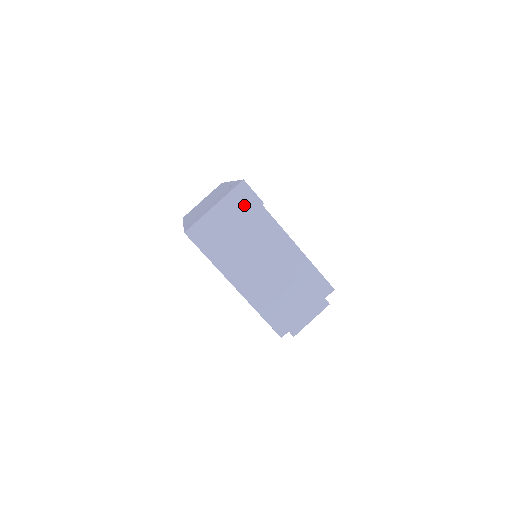
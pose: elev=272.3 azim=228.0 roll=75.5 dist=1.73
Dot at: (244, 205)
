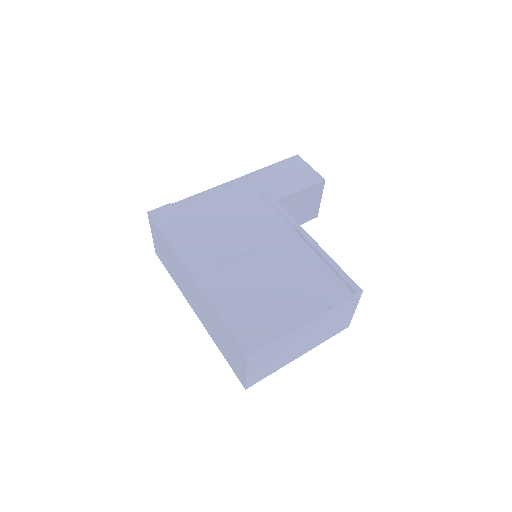
Dot at: (263, 355)
